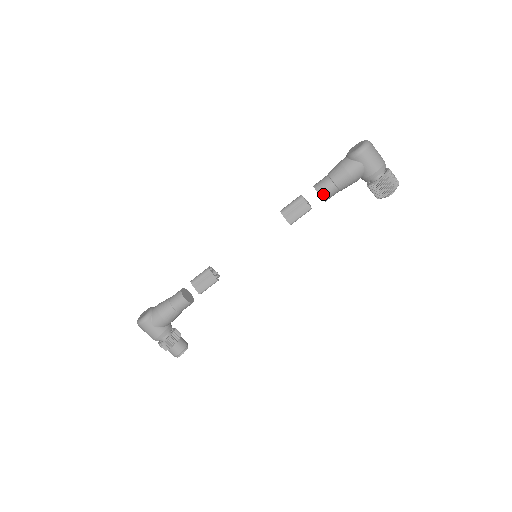
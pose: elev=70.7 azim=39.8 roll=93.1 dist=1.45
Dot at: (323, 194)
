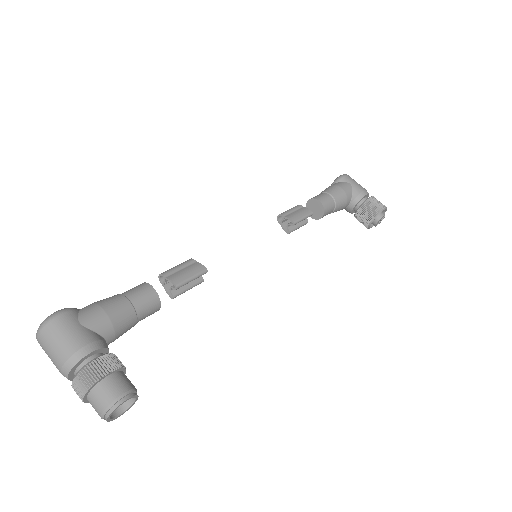
Dot at: (321, 200)
